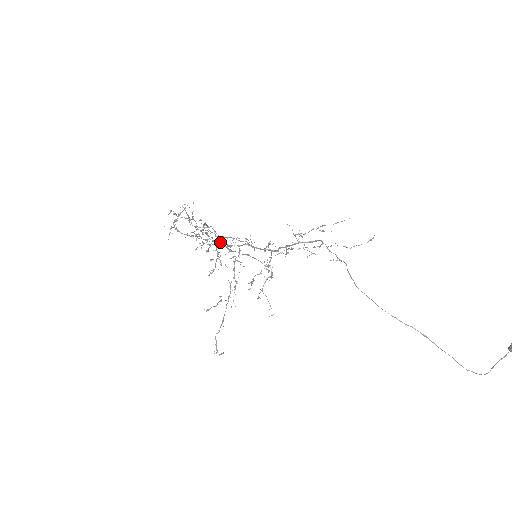
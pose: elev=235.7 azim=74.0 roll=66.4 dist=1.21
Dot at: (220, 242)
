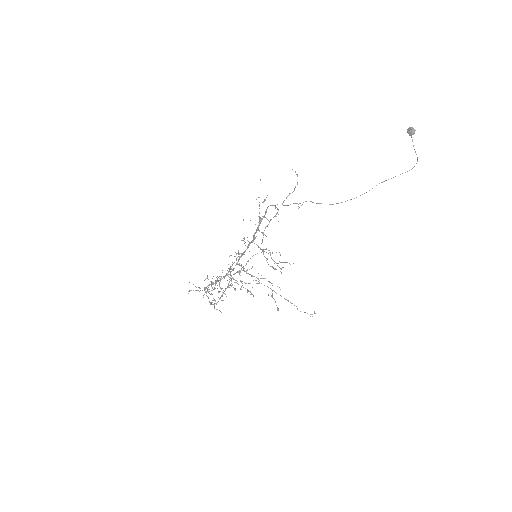
Dot at: occluded
